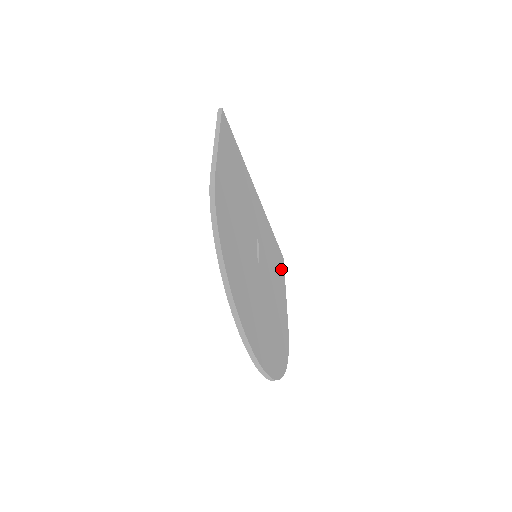
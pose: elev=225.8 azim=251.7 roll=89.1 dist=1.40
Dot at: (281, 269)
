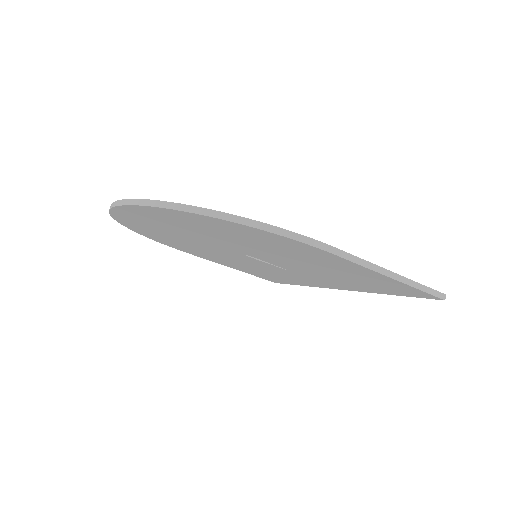
Dot at: occluded
